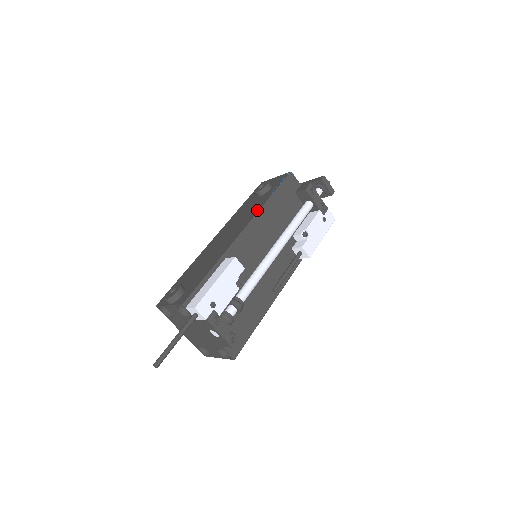
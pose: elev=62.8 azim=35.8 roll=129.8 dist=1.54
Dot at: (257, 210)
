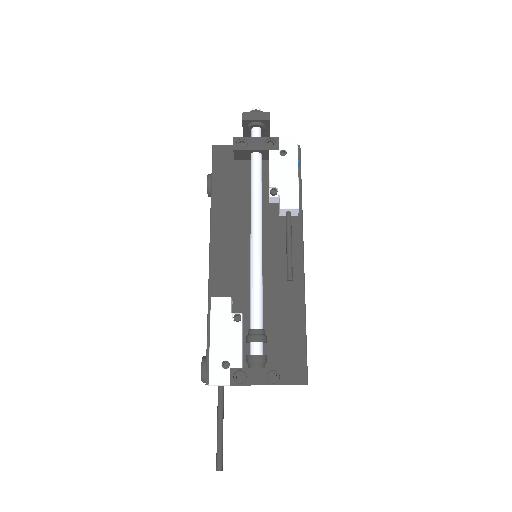
Dot at: (210, 220)
